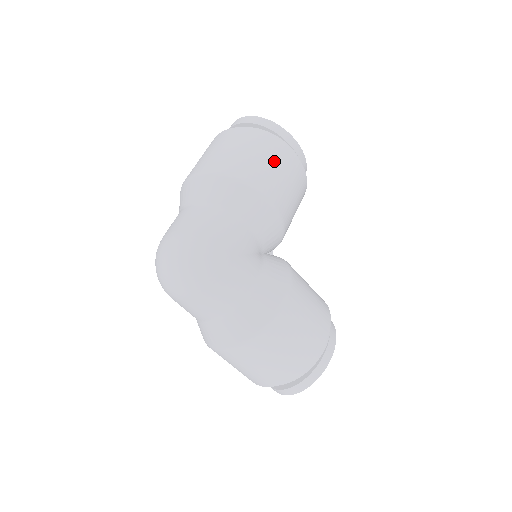
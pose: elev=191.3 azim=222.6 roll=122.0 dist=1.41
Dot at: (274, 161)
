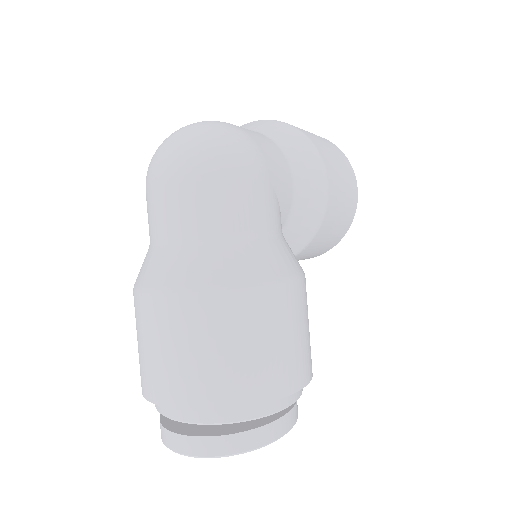
Dot at: (342, 167)
